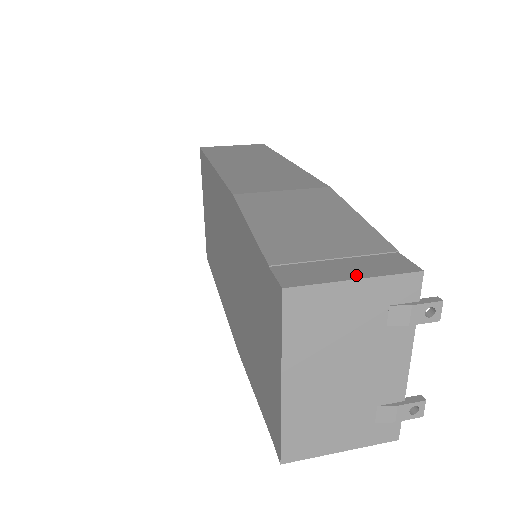
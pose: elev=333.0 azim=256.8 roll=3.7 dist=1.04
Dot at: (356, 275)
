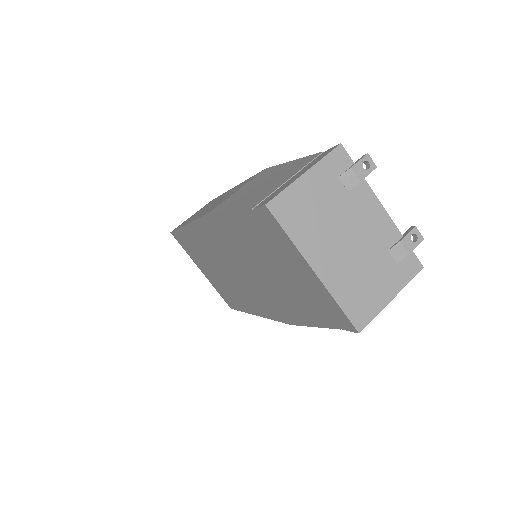
Dot at: (304, 172)
